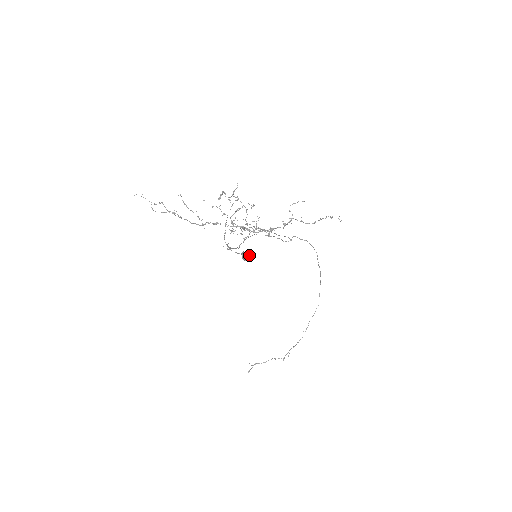
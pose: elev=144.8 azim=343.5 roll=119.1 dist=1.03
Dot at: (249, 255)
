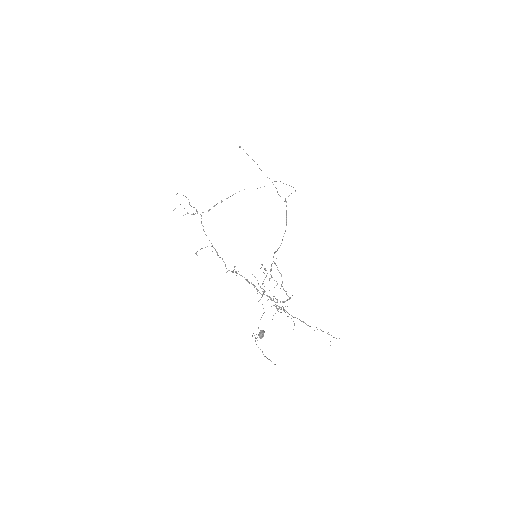
Dot at: occluded
